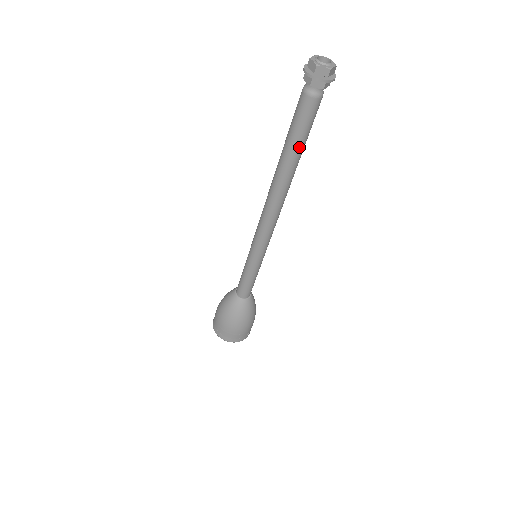
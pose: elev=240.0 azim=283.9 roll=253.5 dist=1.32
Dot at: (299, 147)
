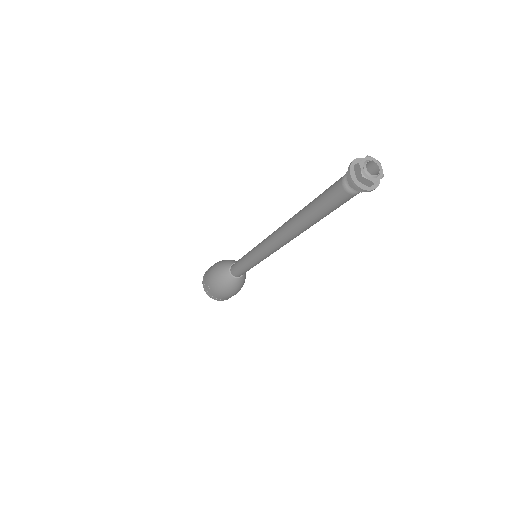
Dot at: (322, 216)
